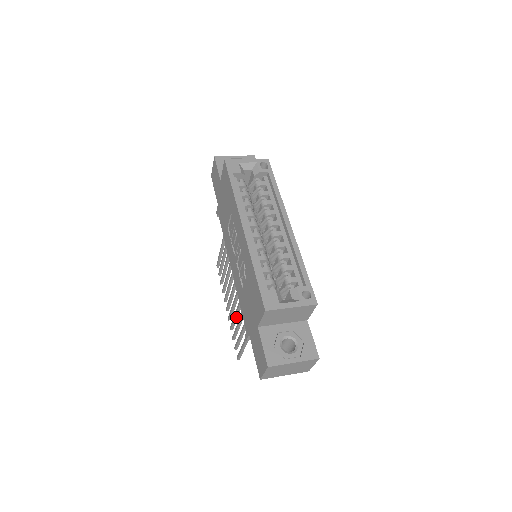
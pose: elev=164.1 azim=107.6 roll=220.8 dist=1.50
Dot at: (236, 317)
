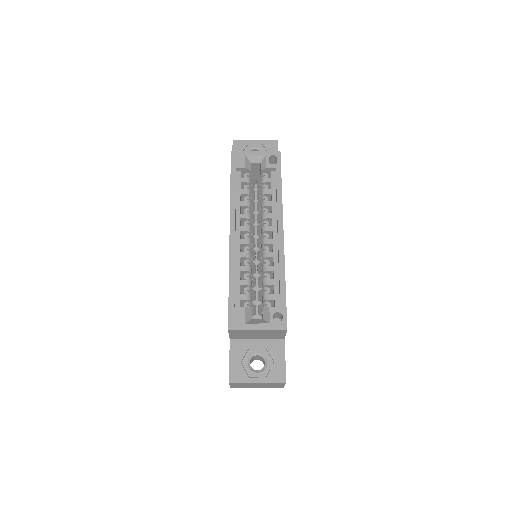
Dot at: occluded
